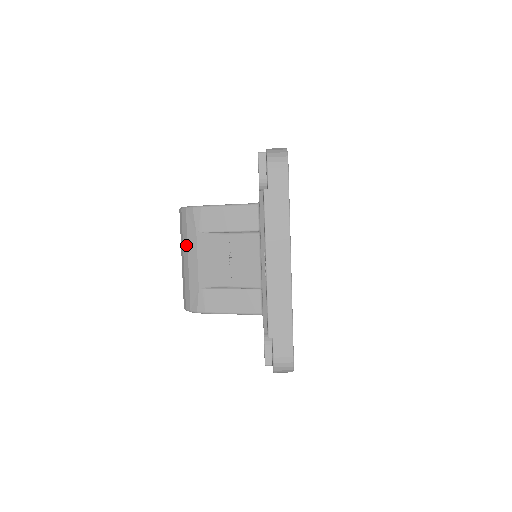
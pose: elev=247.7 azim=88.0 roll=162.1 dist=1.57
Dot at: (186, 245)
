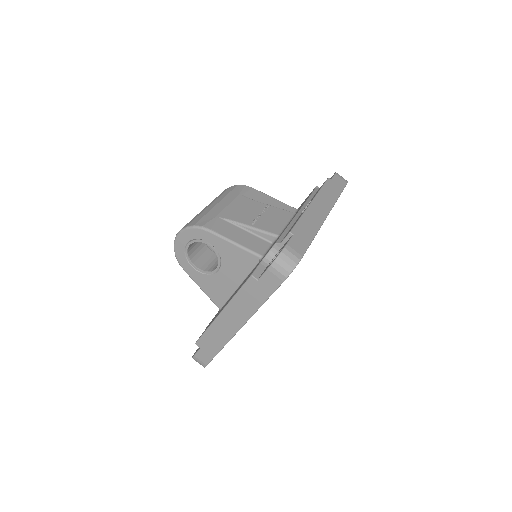
Dot at: (222, 198)
